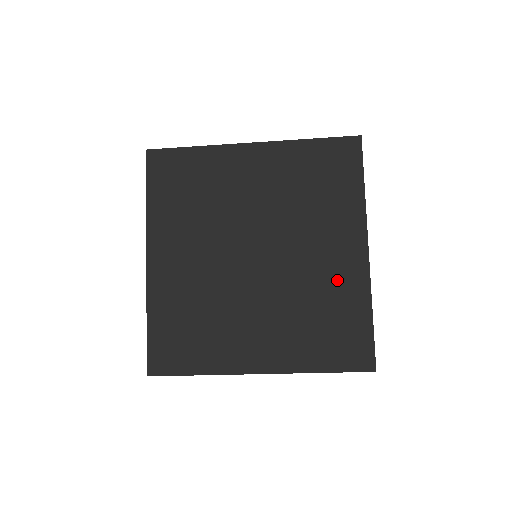
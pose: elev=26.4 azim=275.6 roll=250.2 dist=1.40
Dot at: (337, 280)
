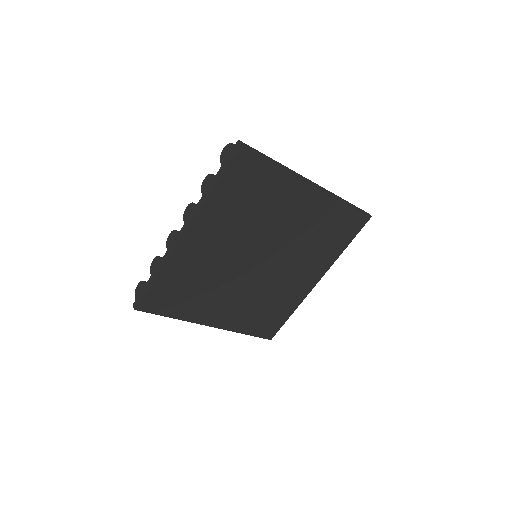
Dot at: (290, 292)
